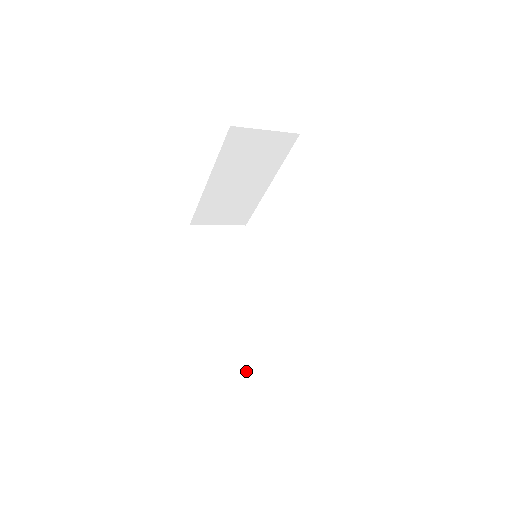
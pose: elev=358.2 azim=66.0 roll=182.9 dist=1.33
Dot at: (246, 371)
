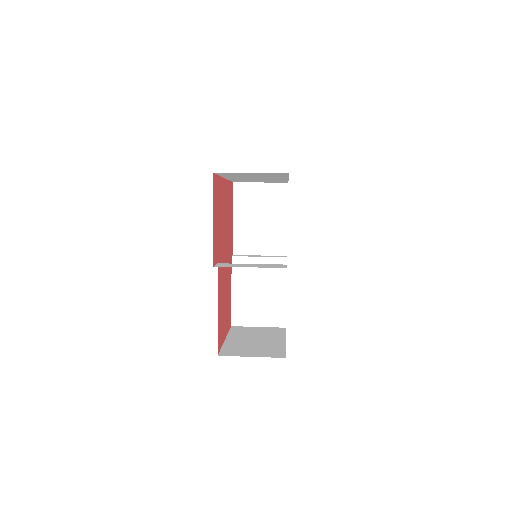
Dot at: (251, 323)
